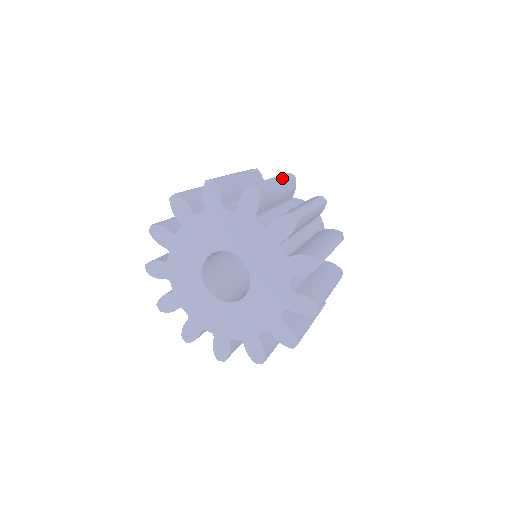
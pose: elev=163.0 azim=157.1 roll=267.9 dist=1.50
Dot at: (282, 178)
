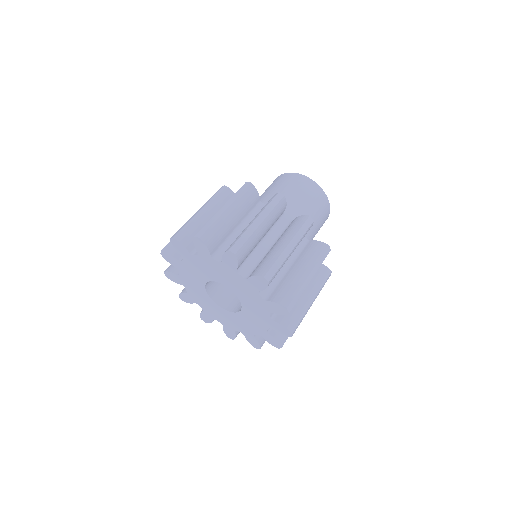
Dot at: (267, 213)
